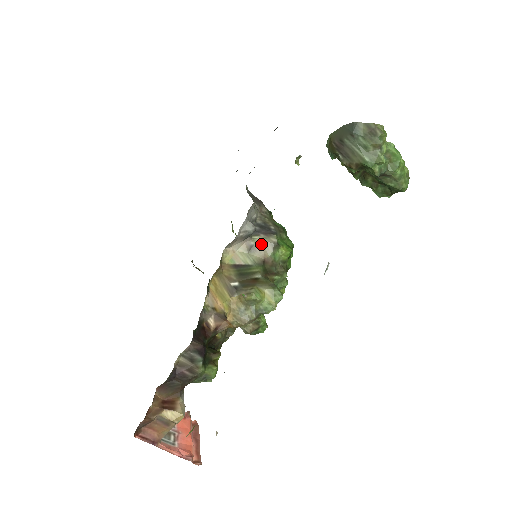
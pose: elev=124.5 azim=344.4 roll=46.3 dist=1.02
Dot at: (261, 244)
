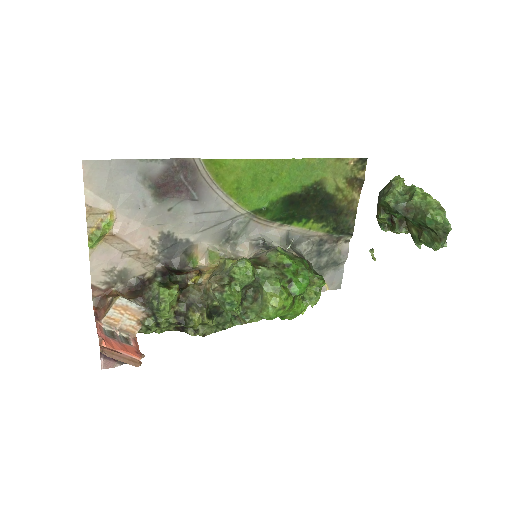
Dot at: (265, 252)
